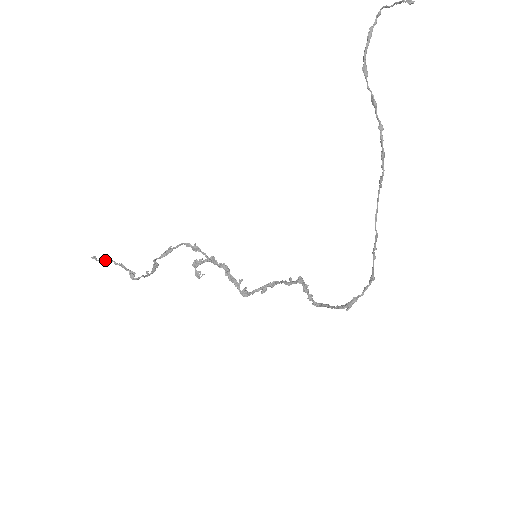
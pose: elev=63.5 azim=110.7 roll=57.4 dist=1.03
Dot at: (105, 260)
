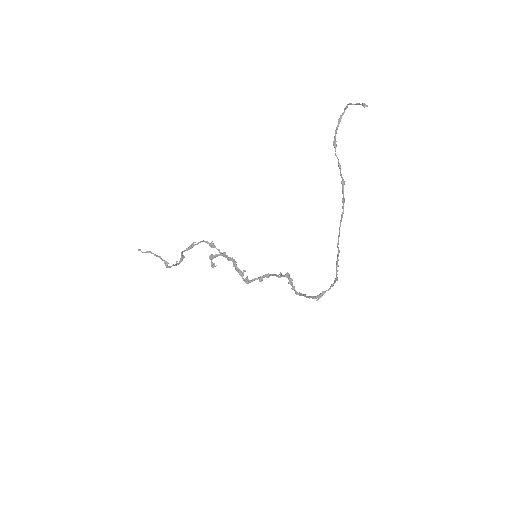
Dot at: (148, 252)
